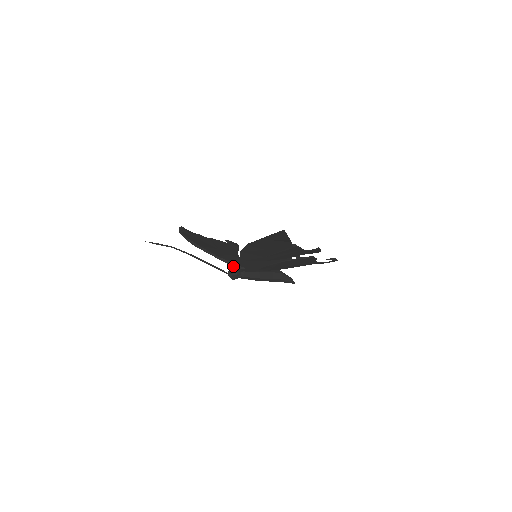
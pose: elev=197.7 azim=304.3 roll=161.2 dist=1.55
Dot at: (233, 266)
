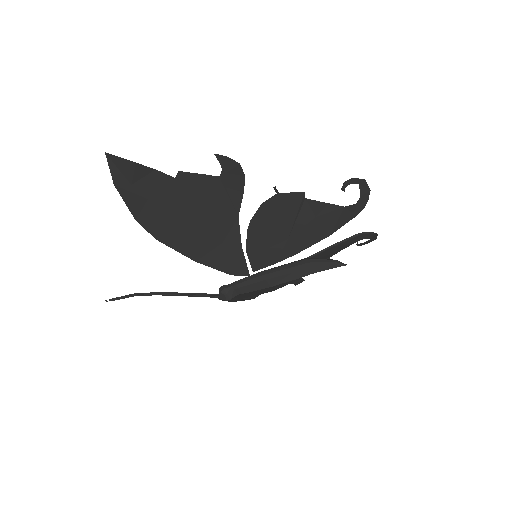
Dot at: occluded
